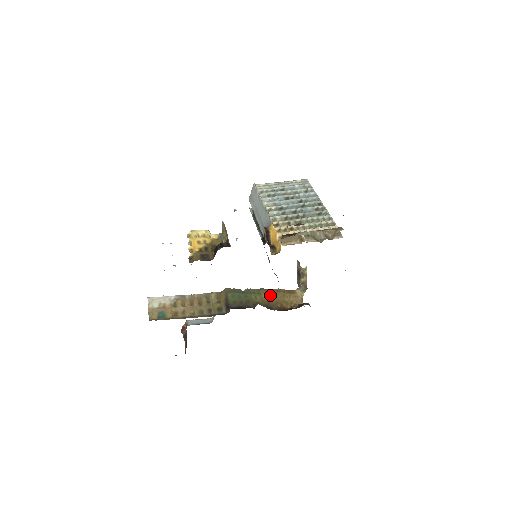
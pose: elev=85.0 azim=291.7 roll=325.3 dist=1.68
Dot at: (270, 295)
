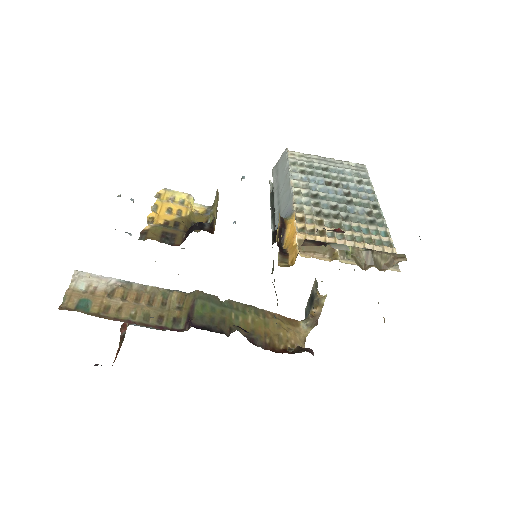
Dot at: (260, 319)
